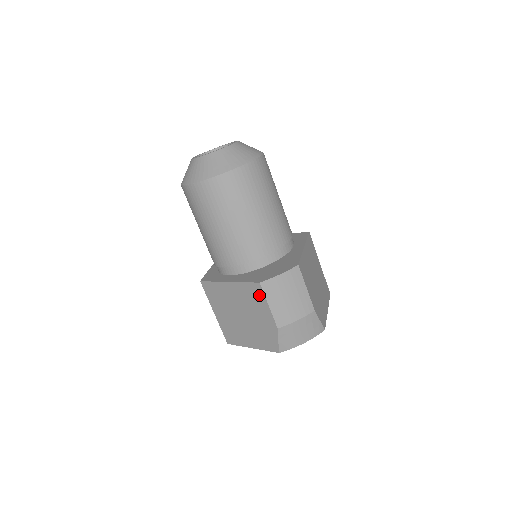
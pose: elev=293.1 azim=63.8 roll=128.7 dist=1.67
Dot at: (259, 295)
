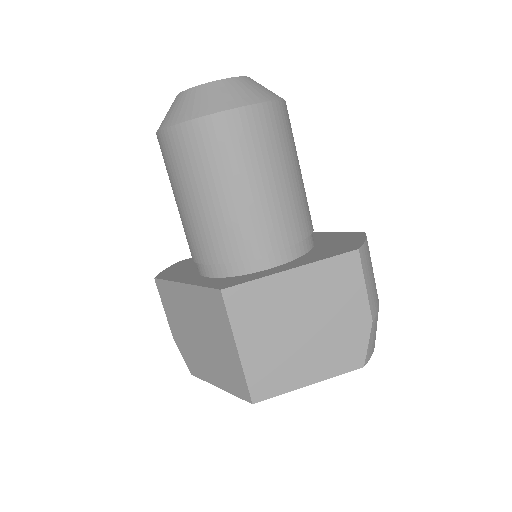
Dot at: (352, 272)
